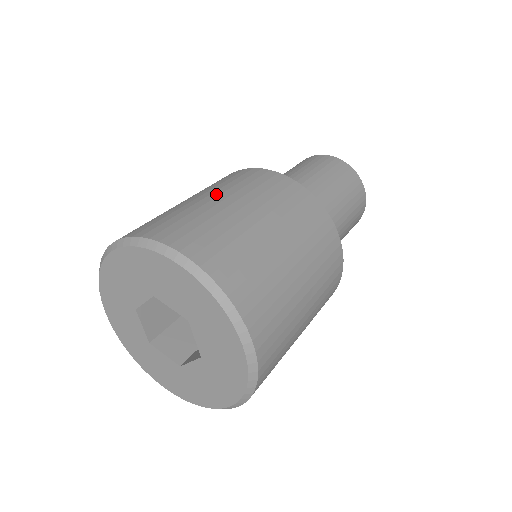
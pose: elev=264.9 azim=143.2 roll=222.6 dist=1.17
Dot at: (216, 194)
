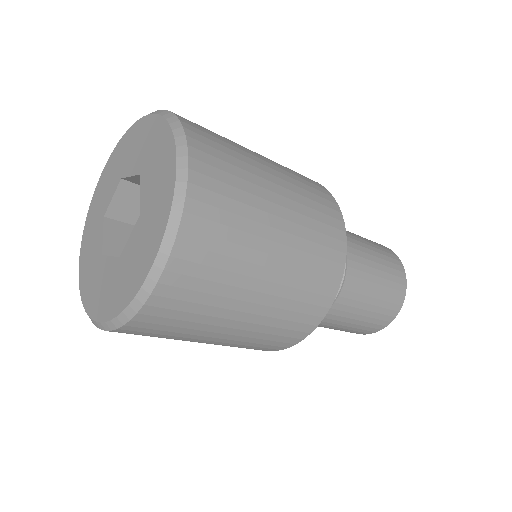
Dot at: occluded
